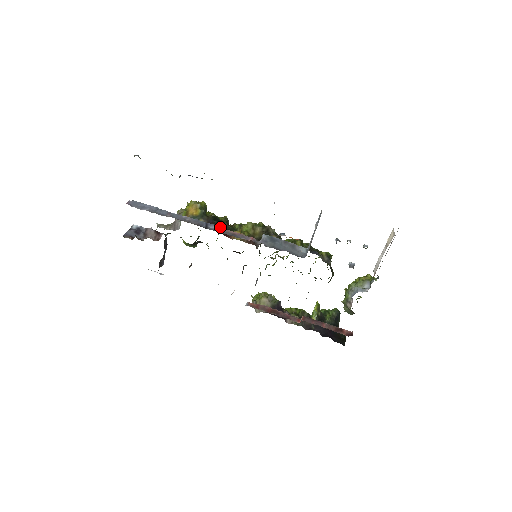
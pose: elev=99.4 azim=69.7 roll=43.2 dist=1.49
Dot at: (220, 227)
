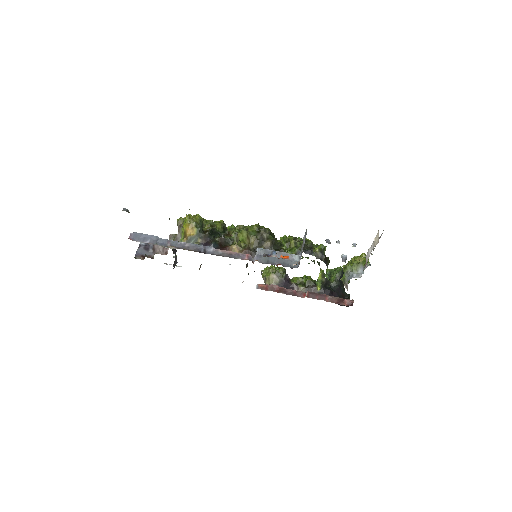
Dot at: (217, 243)
